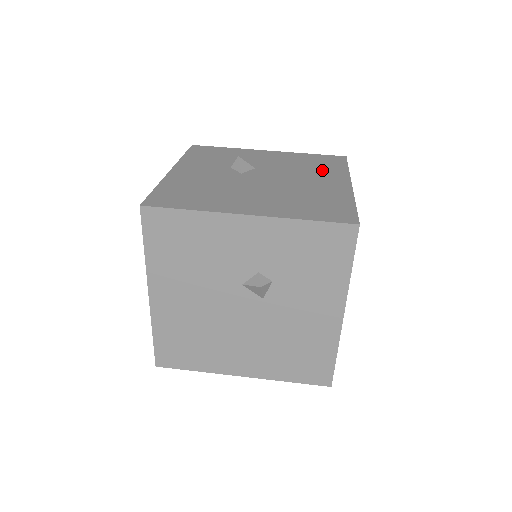
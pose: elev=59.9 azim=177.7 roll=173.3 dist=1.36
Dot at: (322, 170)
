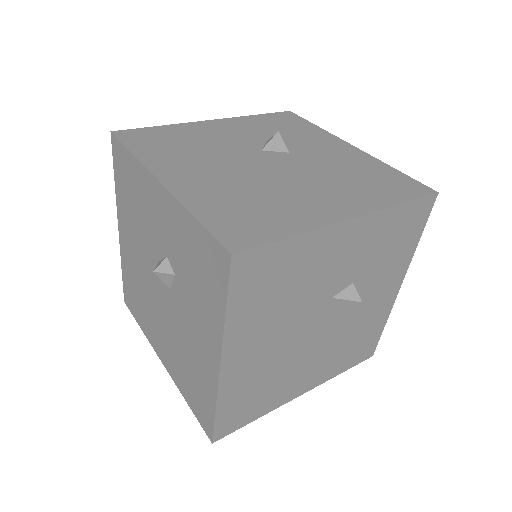
Dot at: (359, 188)
